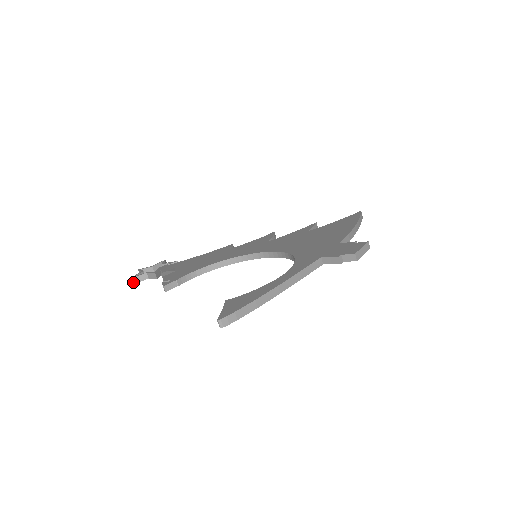
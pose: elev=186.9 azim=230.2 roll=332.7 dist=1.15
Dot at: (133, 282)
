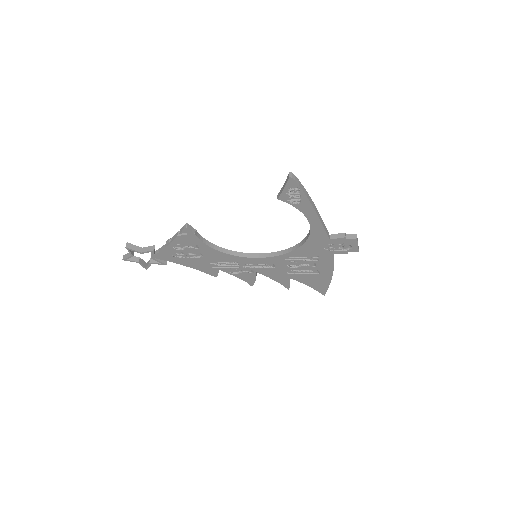
Dot at: (127, 246)
